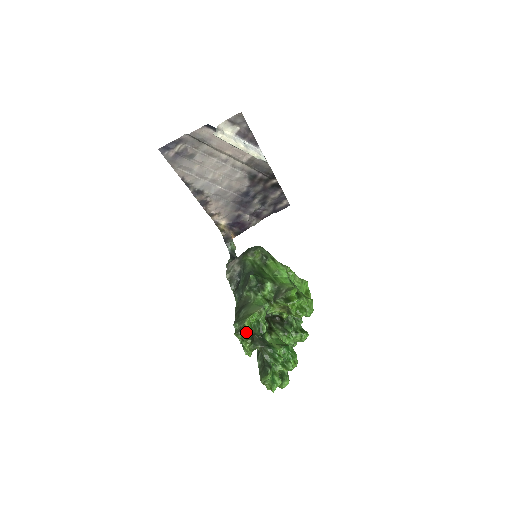
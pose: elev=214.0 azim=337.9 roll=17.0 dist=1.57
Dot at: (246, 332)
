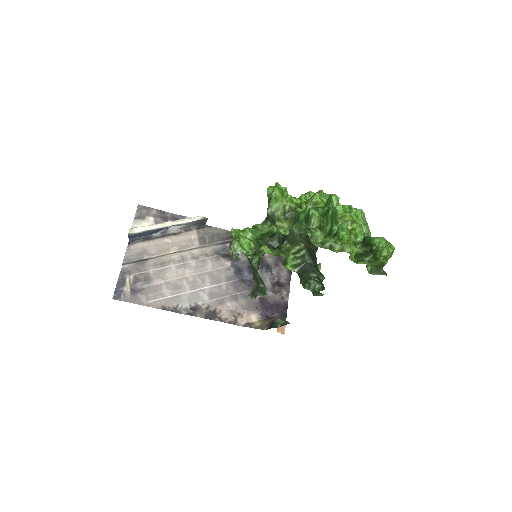
Dot at: (248, 244)
